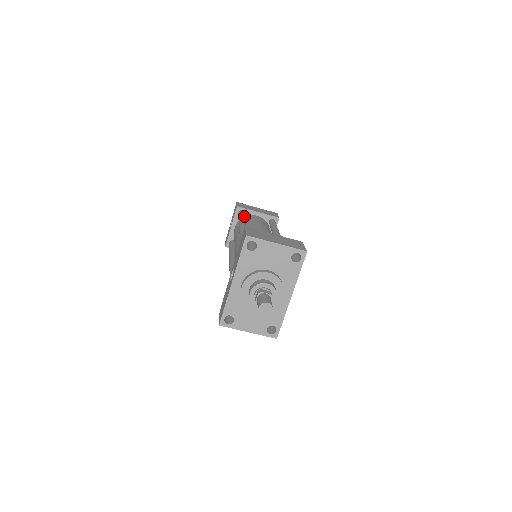
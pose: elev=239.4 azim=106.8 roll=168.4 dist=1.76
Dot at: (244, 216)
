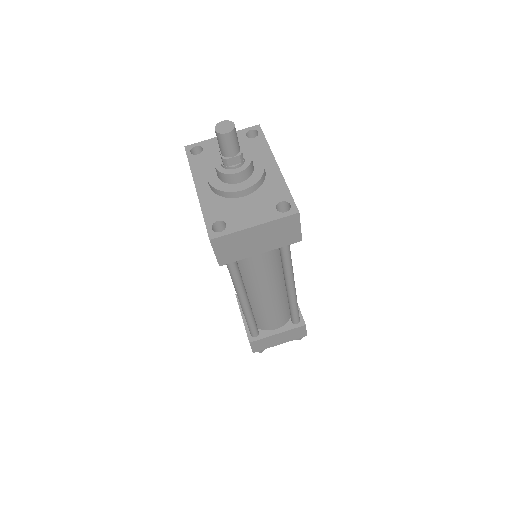
Dot at: occluded
